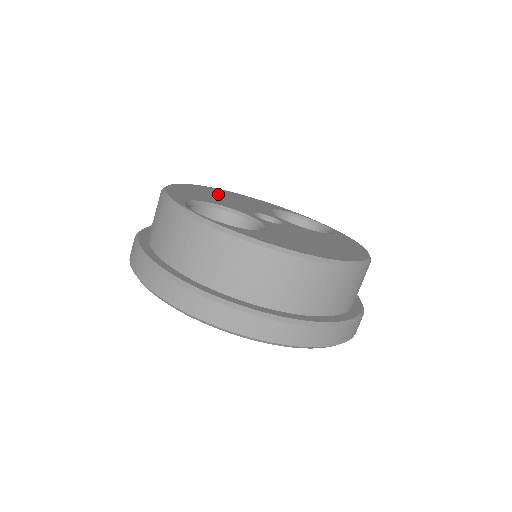
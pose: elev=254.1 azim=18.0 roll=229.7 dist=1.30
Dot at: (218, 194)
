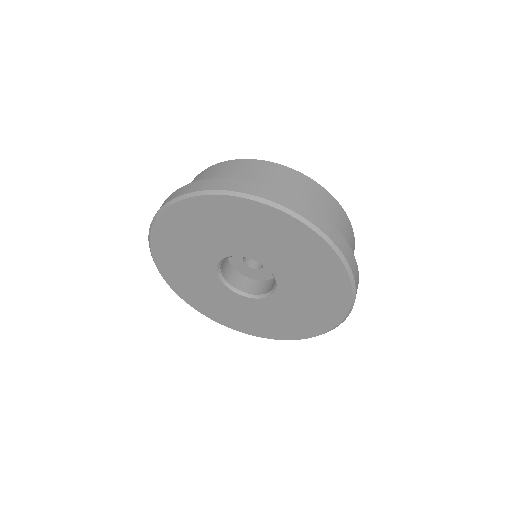
Dot at: occluded
